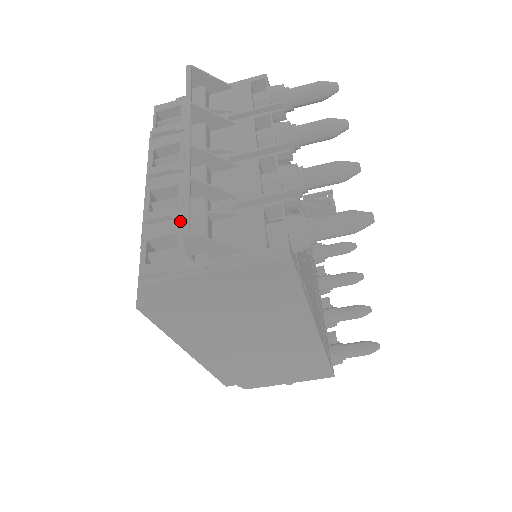
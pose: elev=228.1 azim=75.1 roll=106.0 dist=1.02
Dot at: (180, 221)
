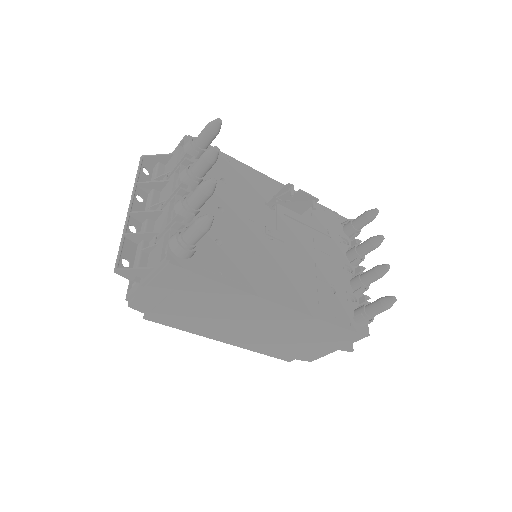
Dot at: occluded
